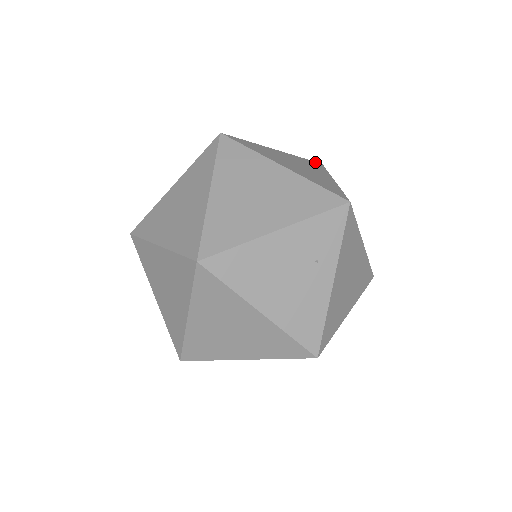
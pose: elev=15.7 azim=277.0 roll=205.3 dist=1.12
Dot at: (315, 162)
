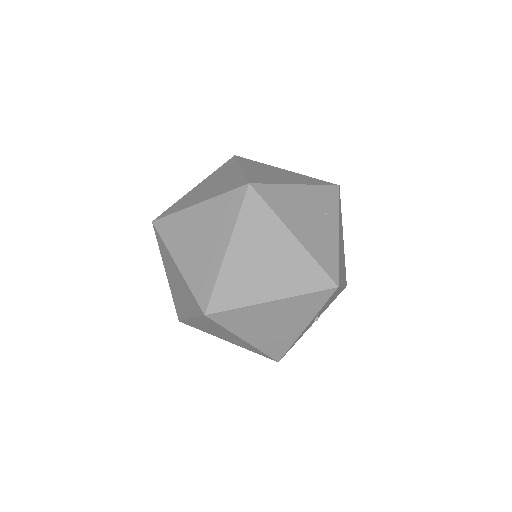
Dot at: occluded
